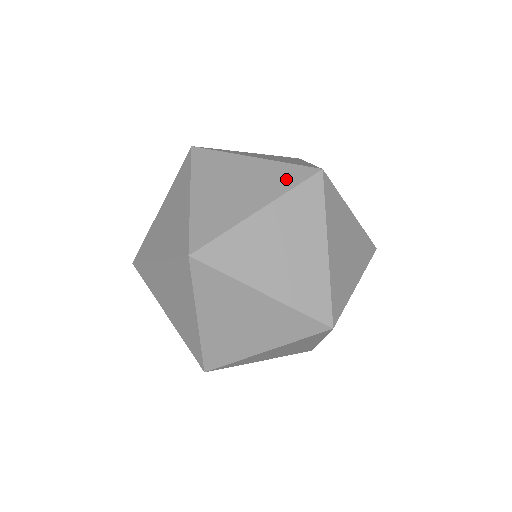
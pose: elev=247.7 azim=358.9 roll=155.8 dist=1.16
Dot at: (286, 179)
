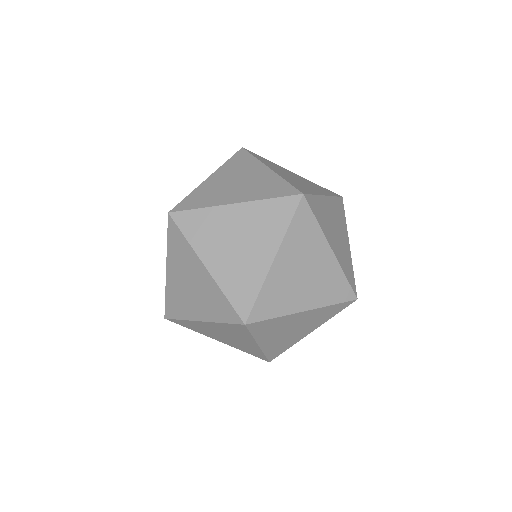
Dot at: occluded
